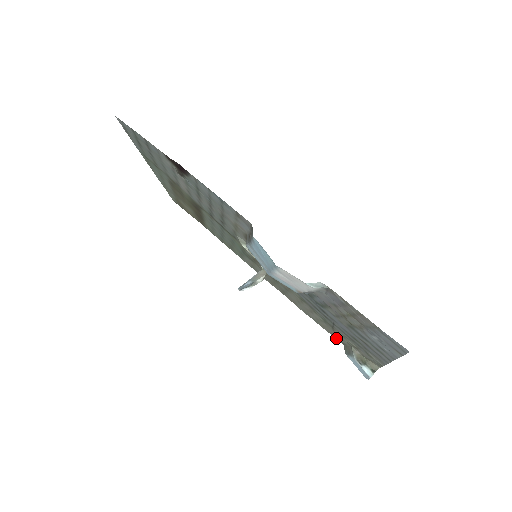
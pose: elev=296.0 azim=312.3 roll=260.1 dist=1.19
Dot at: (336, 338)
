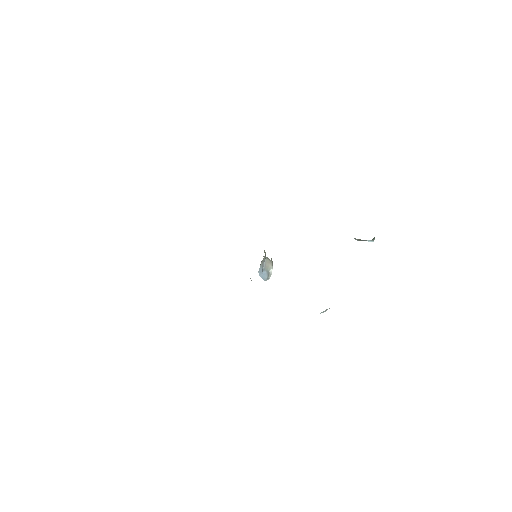
Dot at: occluded
